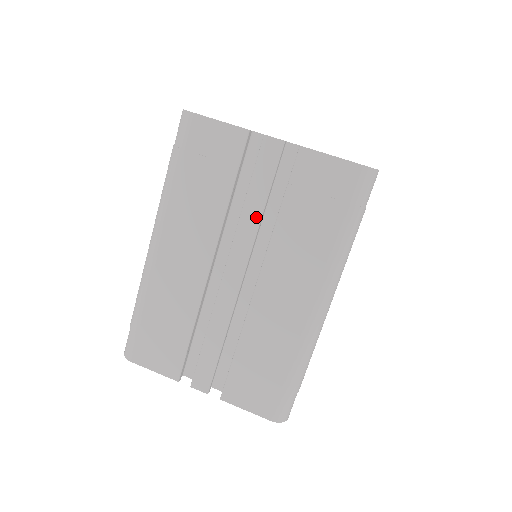
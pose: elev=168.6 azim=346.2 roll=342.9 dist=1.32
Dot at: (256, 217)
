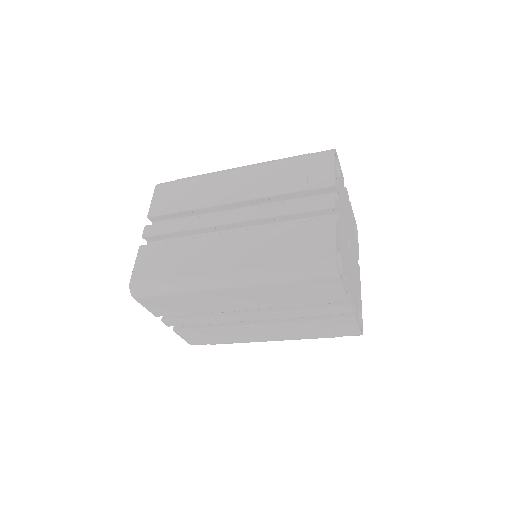
Dot at: (296, 316)
